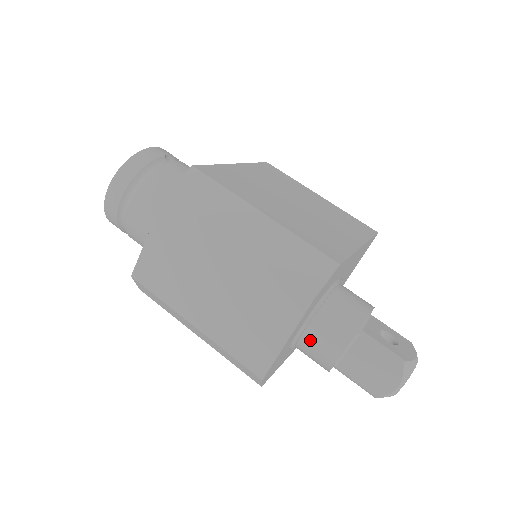
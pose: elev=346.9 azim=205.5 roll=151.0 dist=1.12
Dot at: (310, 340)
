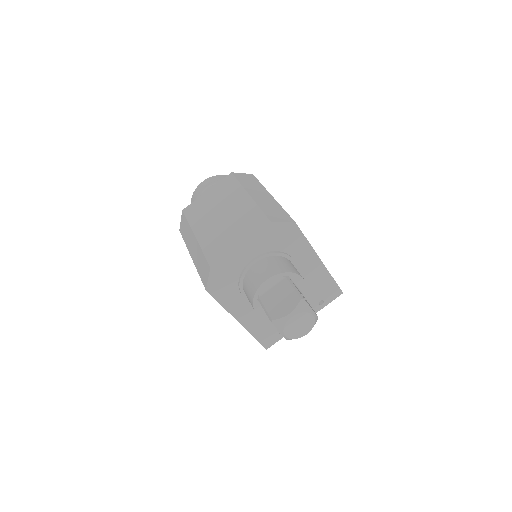
Dot at: (254, 270)
